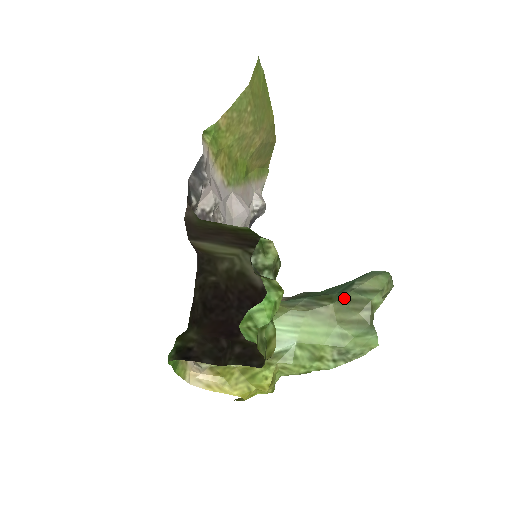
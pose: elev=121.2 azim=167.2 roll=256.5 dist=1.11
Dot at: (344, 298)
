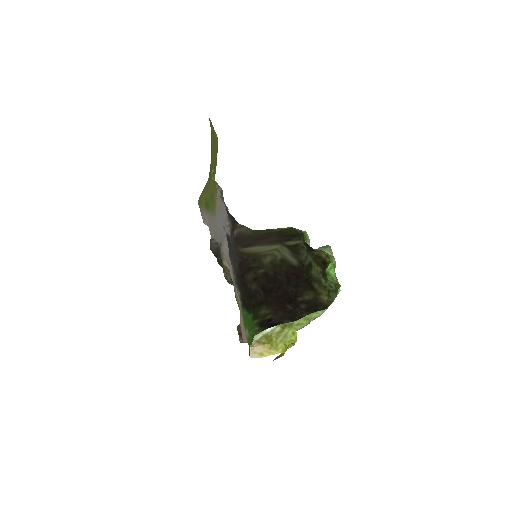
Dot at: occluded
